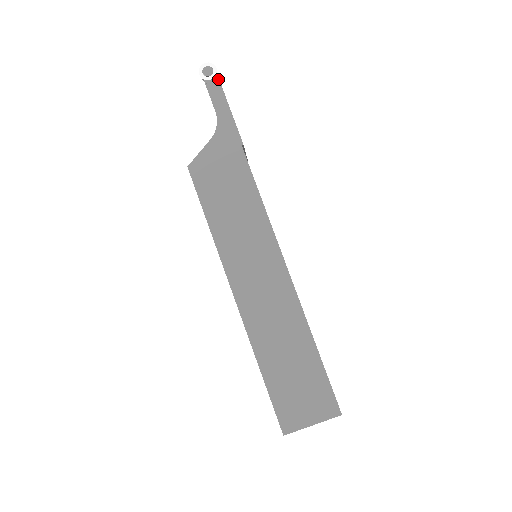
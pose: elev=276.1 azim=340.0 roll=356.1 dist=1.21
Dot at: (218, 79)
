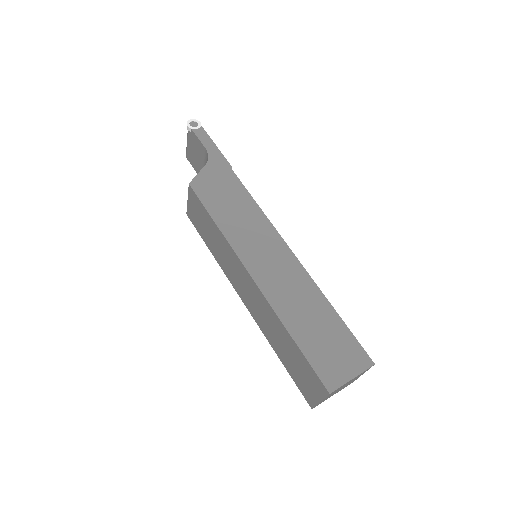
Dot at: (203, 129)
